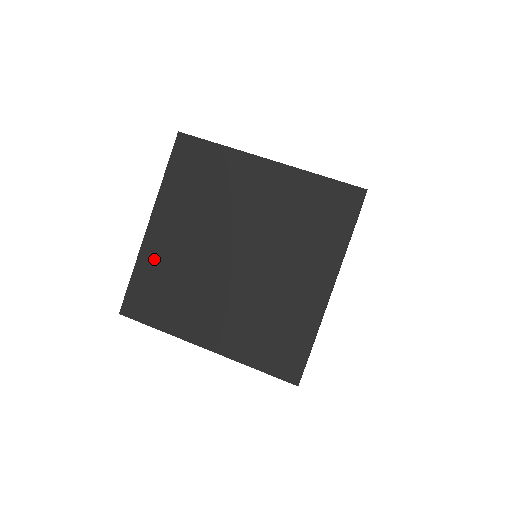
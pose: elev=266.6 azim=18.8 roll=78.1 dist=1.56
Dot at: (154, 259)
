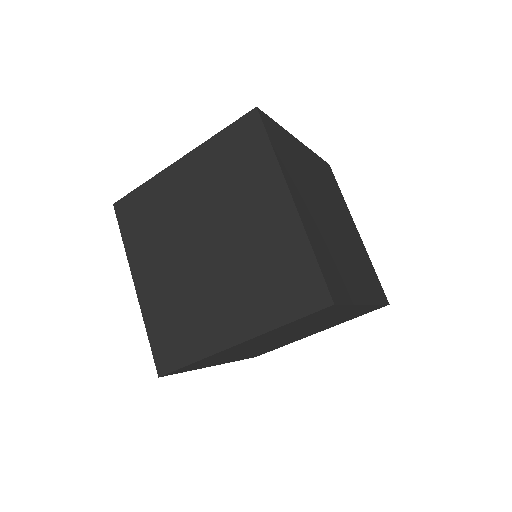
Dot at: (154, 308)
